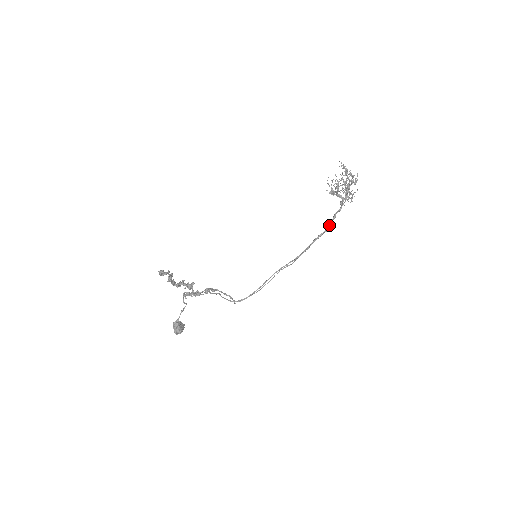
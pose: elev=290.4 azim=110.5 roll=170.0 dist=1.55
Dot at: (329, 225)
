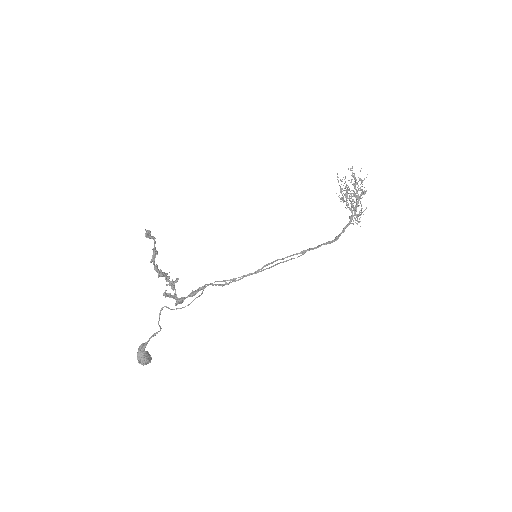
Dot at: (338, 235)
